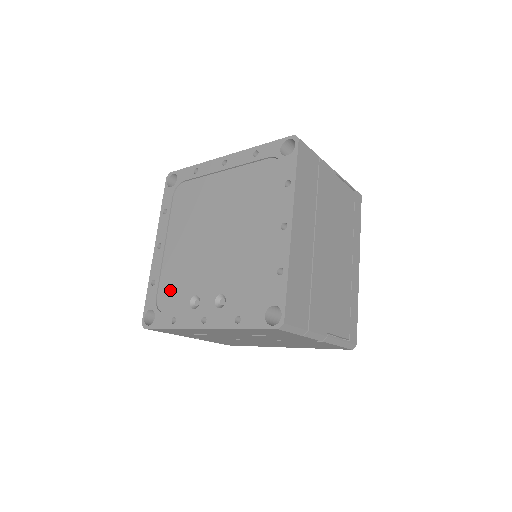
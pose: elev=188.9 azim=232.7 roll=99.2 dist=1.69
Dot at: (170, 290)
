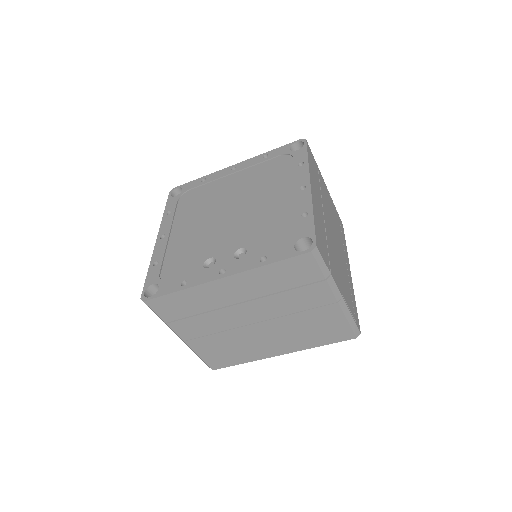
Dot at: (178, 263)
